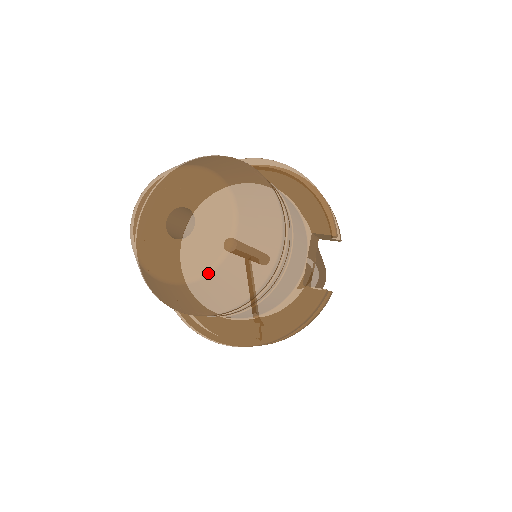
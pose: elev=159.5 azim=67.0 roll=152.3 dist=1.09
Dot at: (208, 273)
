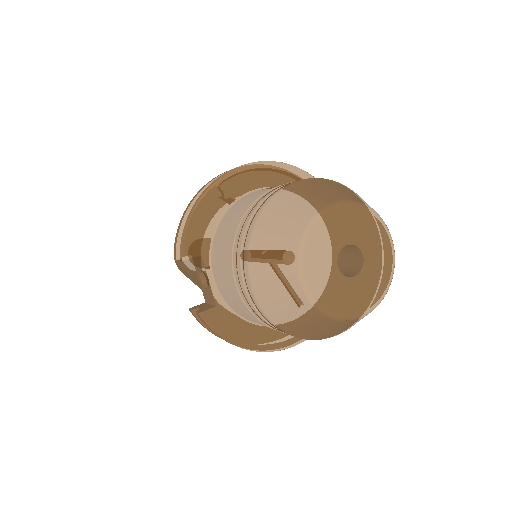
Dot at: (388, 289)
